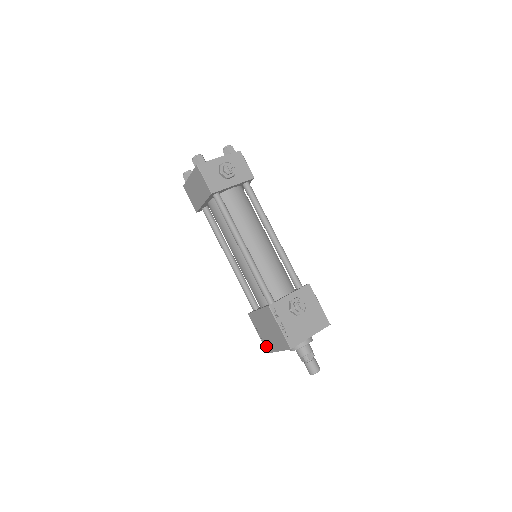
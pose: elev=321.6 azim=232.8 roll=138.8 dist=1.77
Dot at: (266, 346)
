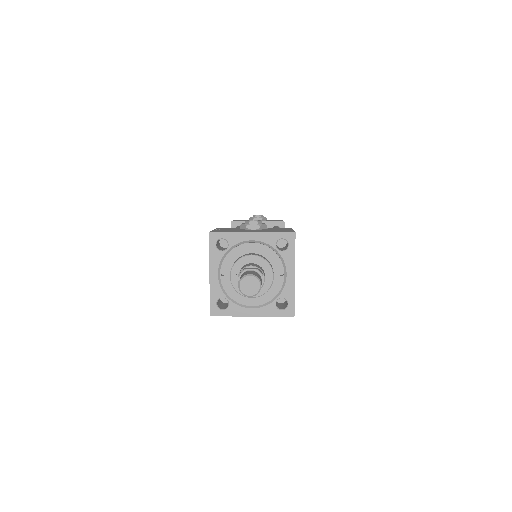
Dot at: occluded
